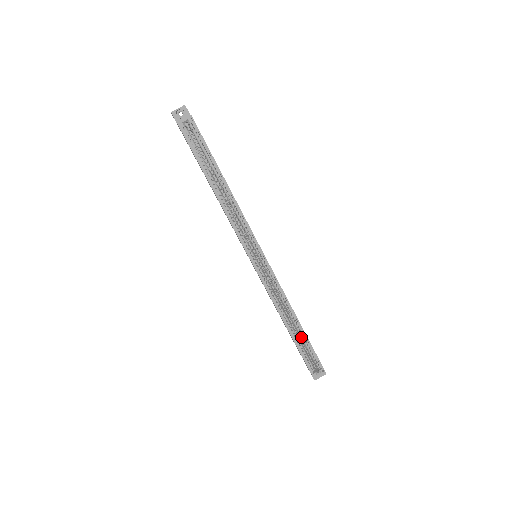
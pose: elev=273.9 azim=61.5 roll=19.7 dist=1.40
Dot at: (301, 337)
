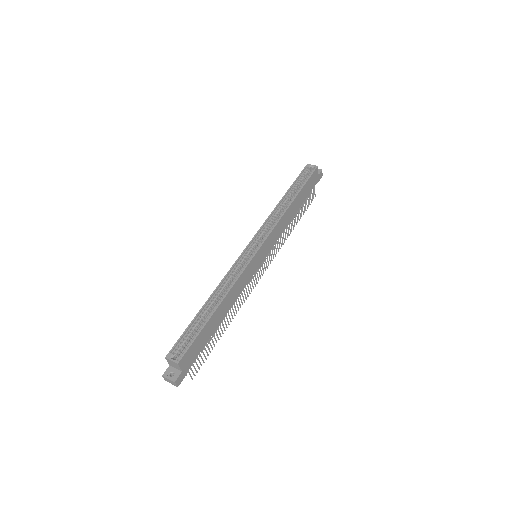
Dot at: (205, 319)
